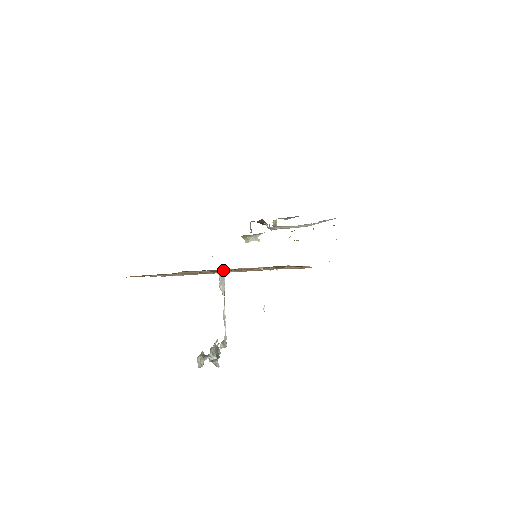
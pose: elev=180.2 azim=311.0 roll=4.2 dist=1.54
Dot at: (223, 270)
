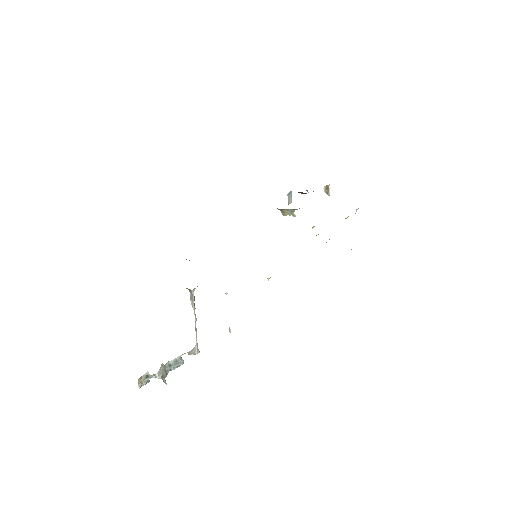
Dot at: occluded
